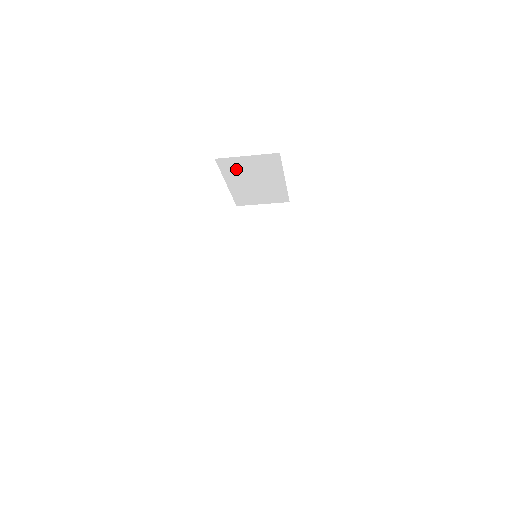
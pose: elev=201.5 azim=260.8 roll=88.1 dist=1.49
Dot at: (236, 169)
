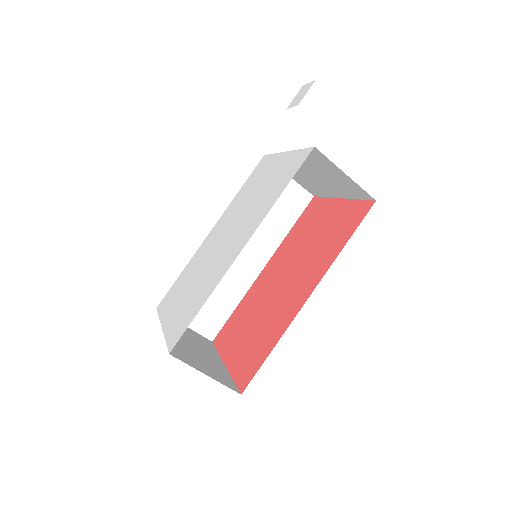
Dot at: (317, 162)
